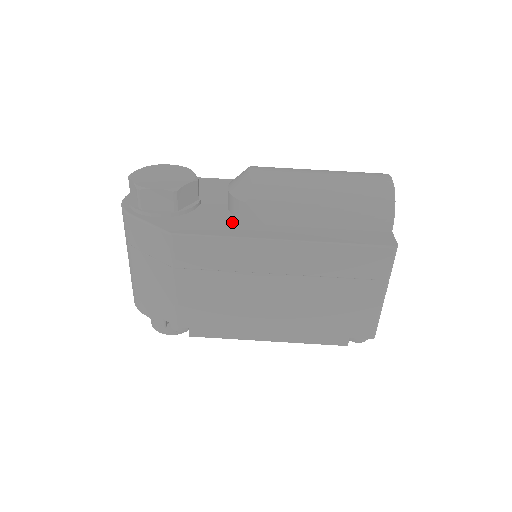
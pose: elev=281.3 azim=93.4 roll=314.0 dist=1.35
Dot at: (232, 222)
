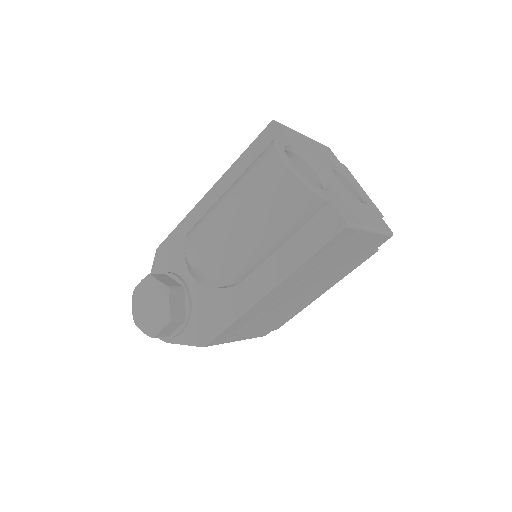
Dot at: (222, 297)
